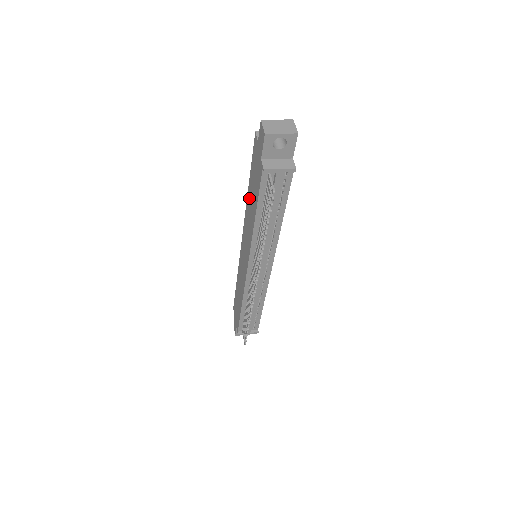
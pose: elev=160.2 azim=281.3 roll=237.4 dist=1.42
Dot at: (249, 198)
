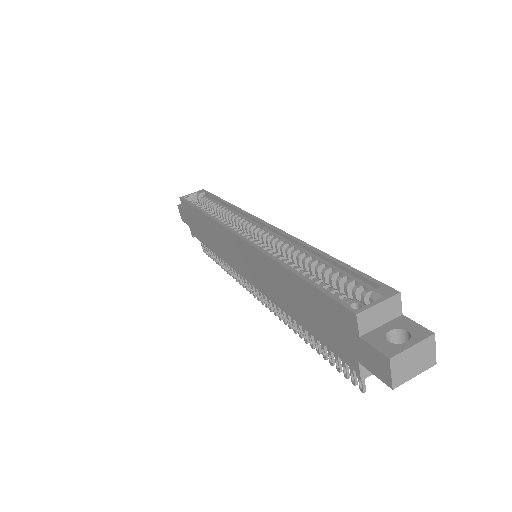
Dot at: (286, 281)
